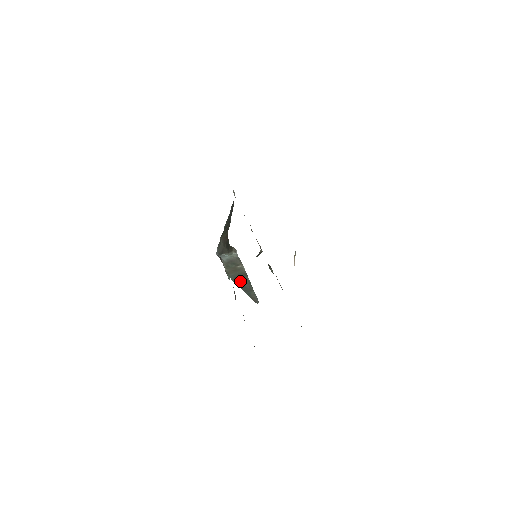
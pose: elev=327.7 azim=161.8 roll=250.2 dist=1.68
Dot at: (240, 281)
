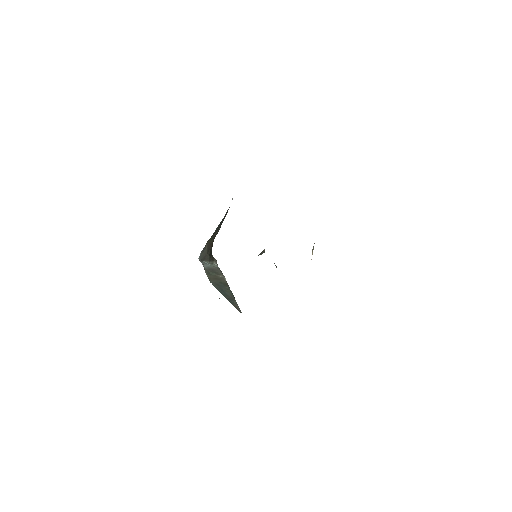
Dot at: (222, 289)
